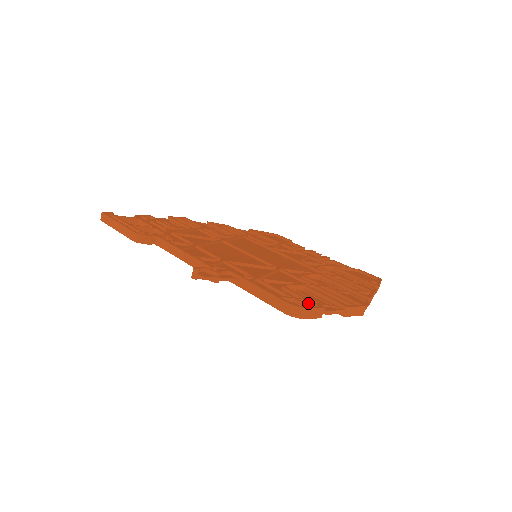
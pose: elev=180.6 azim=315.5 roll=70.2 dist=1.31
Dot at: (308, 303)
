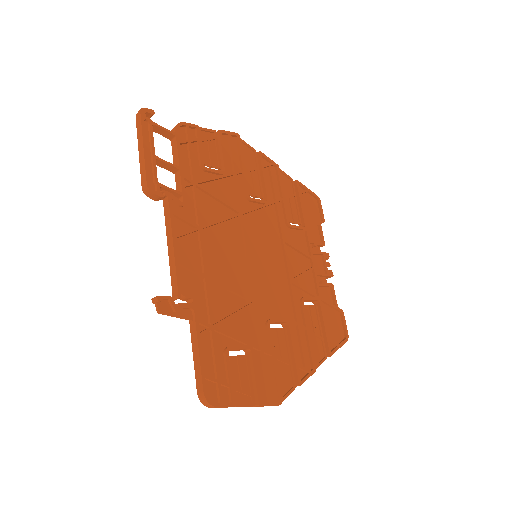
Dot at: (228, 389)
